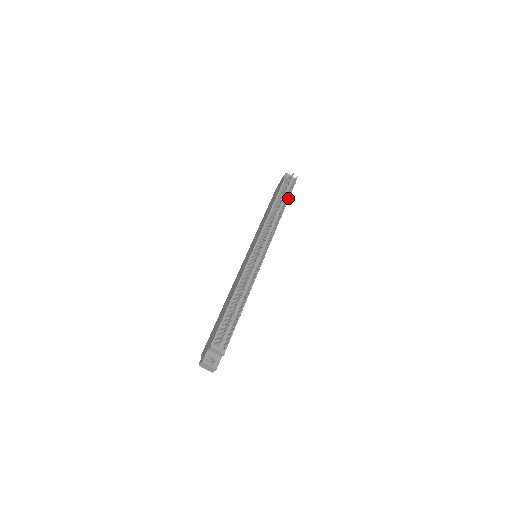
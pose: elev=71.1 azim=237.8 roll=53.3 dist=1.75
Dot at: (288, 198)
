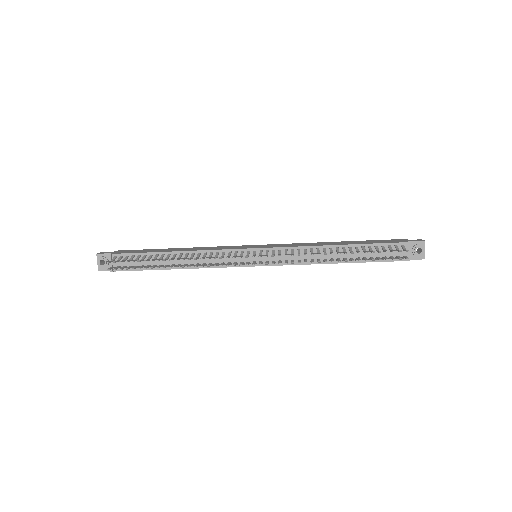
Dot at: (353, 260)
